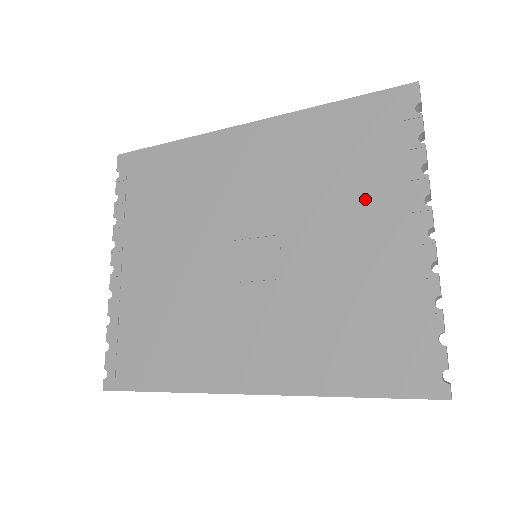
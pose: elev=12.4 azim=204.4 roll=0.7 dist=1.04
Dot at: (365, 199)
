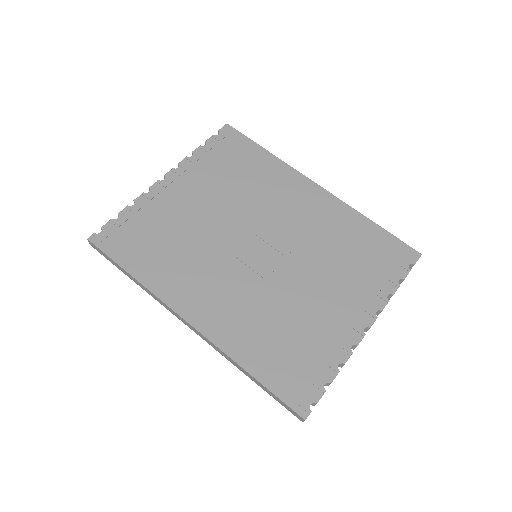
Dot at: (348, 283)
